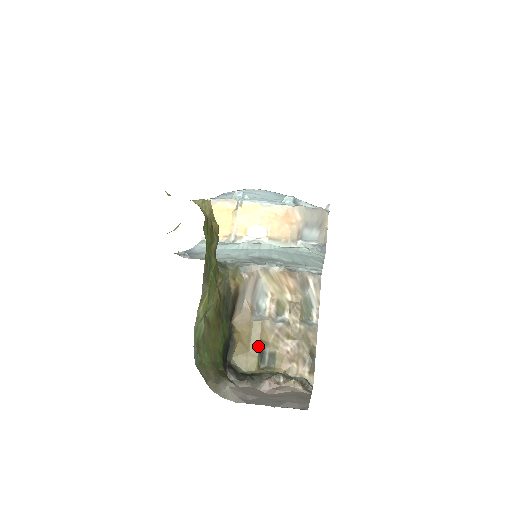
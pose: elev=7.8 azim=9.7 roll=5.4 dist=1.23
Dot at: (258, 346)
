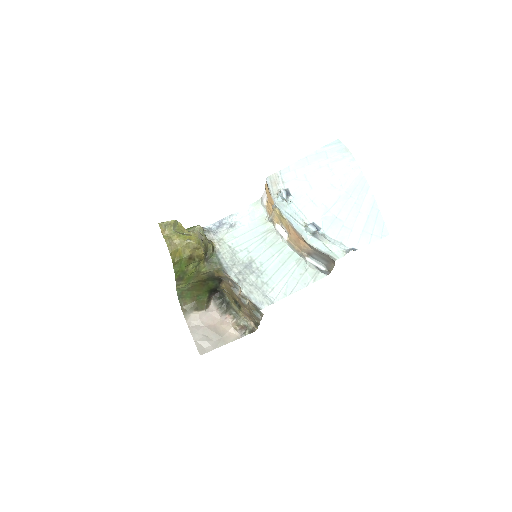
Dot at: (233, 298)
